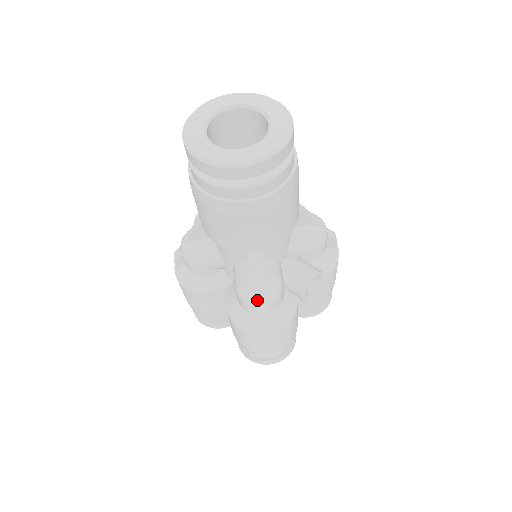
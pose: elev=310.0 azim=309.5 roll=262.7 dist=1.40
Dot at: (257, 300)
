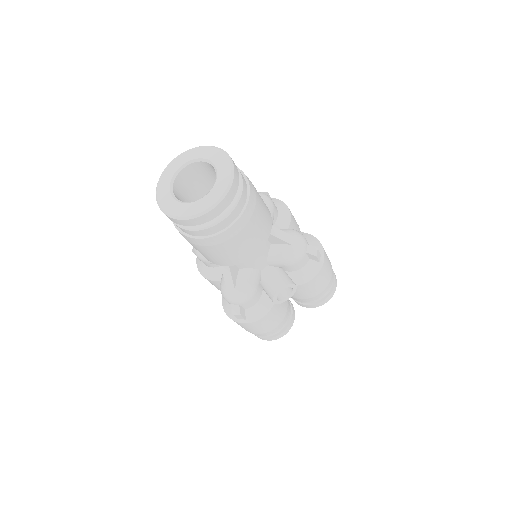
Dot at: (230, 300)
